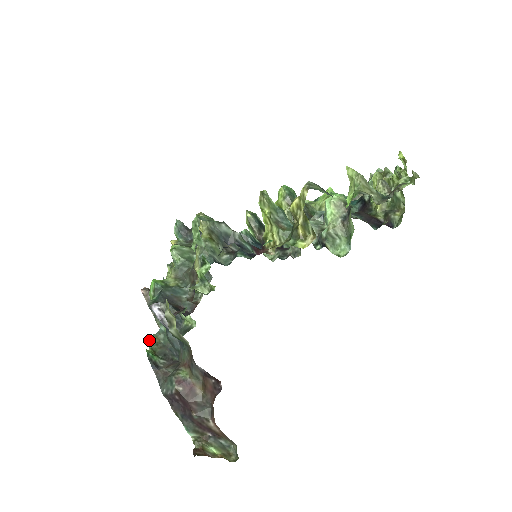
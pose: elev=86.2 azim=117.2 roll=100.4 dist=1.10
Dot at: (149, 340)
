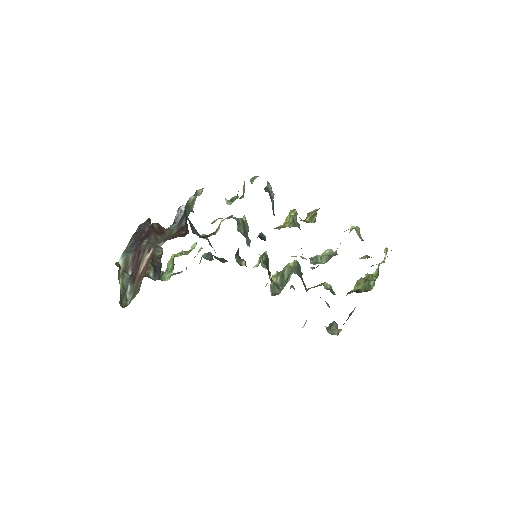
Dot at: occluded
